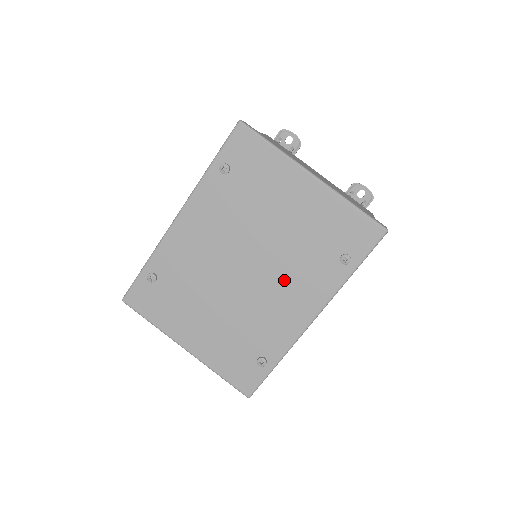
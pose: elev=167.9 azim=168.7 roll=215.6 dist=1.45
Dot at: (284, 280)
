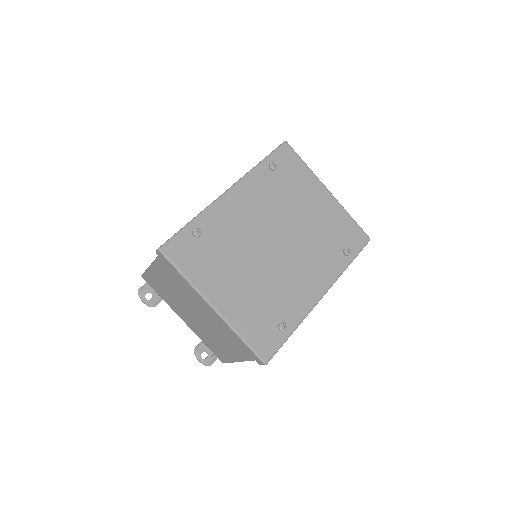
Dot at: (305, 259)
